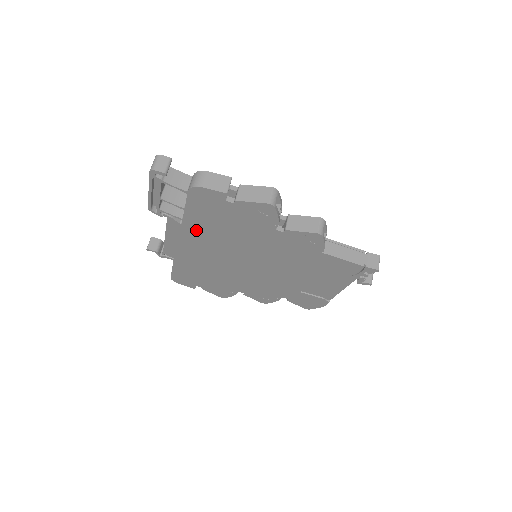
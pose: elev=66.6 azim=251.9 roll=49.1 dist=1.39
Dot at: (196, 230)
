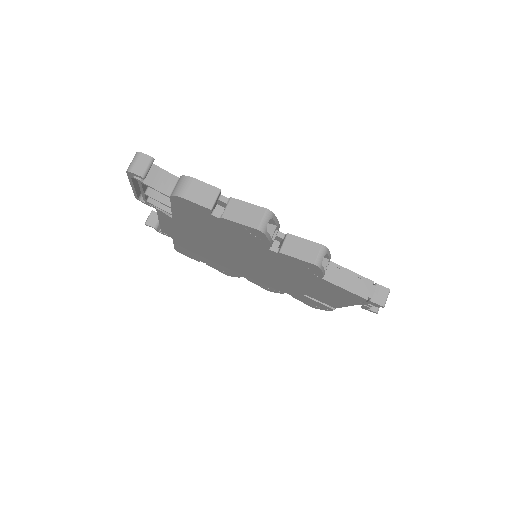
Dot at: (188, 226)
